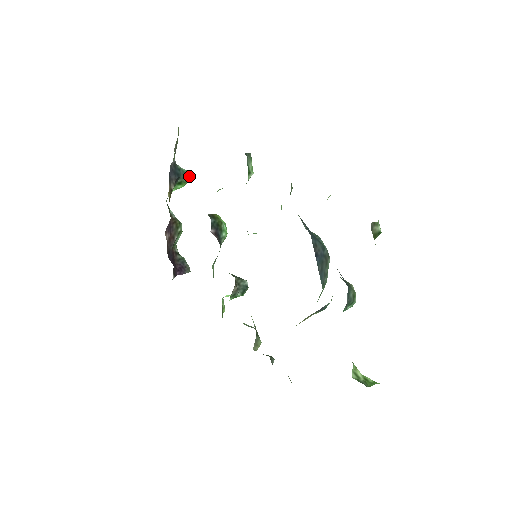
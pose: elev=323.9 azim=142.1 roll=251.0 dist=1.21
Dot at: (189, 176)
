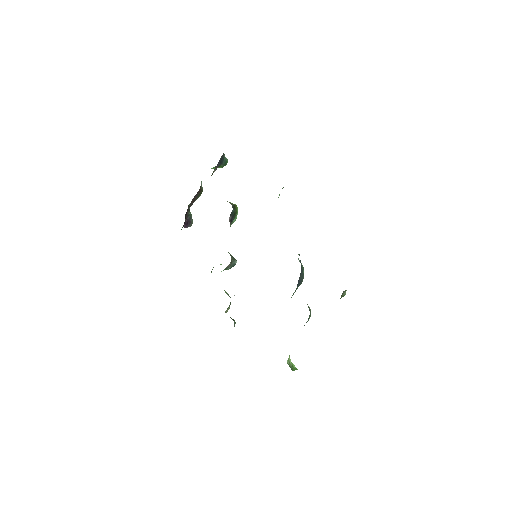
Dot at: occluded
